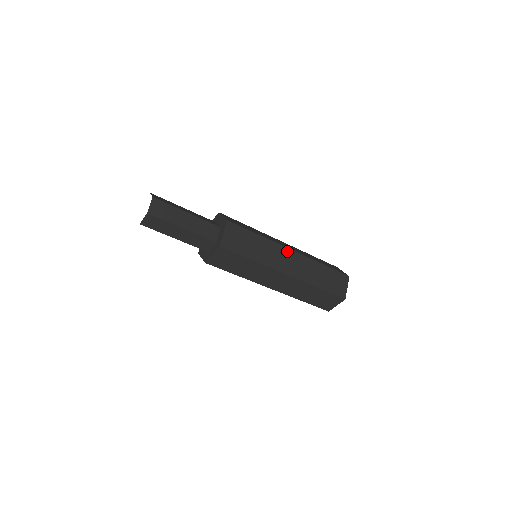
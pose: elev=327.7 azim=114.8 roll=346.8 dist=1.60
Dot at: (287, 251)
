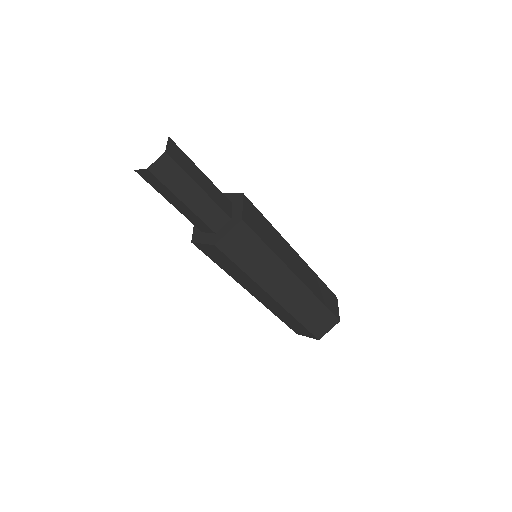
Dot at: (290, 275)
